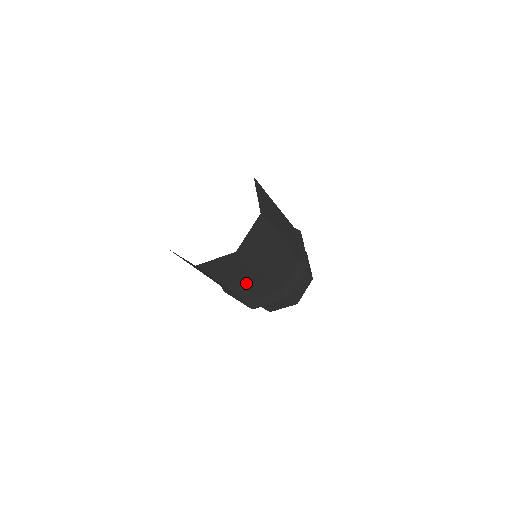
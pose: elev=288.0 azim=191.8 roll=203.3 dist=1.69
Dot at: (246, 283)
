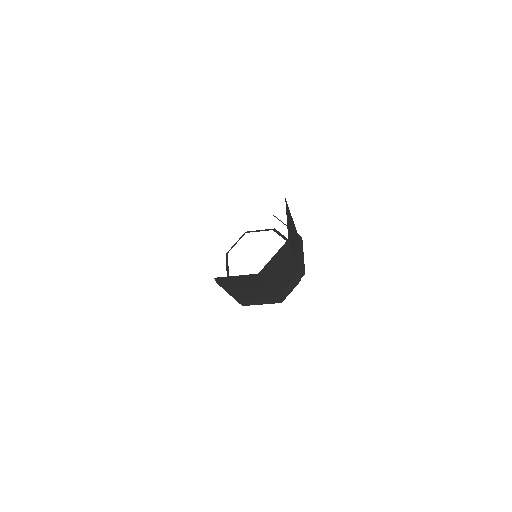
Dot at: (283, 274)
